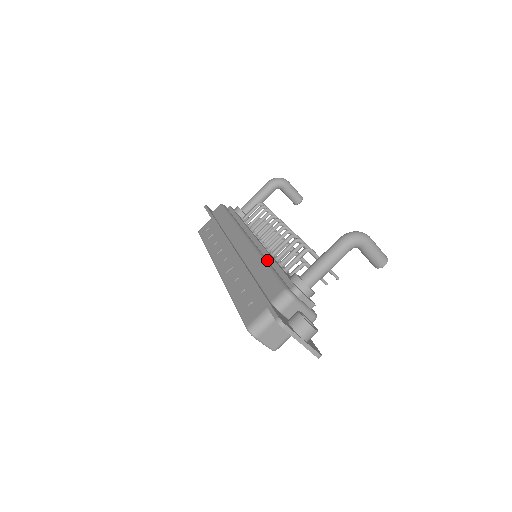
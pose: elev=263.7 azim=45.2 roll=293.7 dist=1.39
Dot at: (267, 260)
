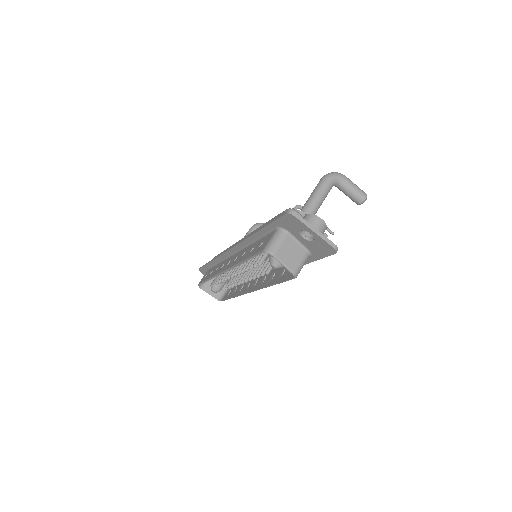
Dot at: occluded
